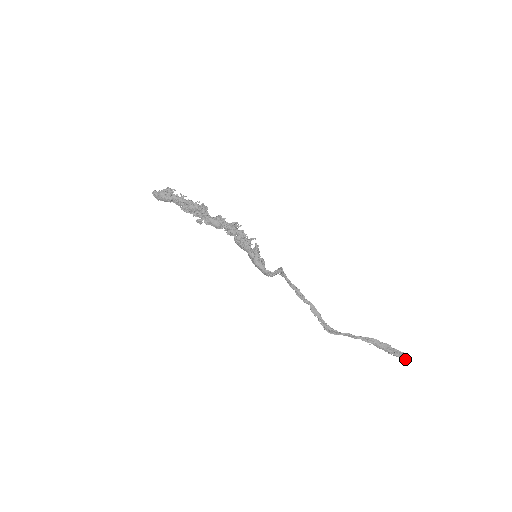
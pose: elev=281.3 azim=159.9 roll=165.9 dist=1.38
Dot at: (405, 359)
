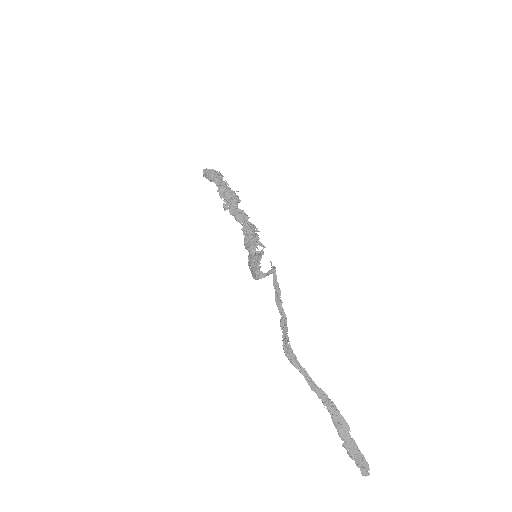
Dot at: (361, 467)
